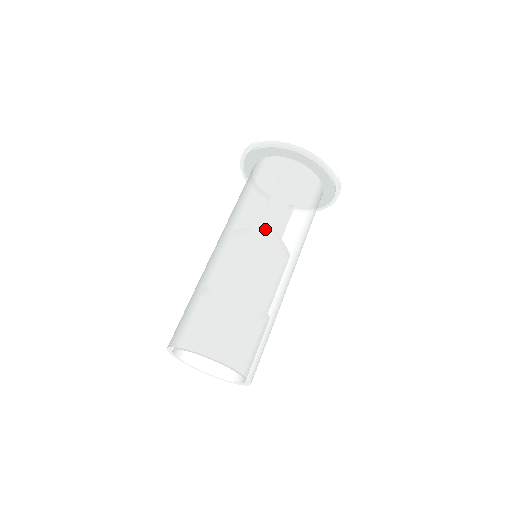
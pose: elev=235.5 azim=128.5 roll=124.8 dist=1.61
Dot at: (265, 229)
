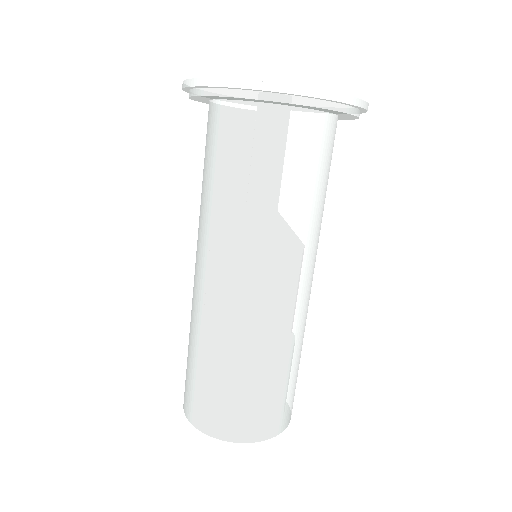
Dot at: (234, 253)
